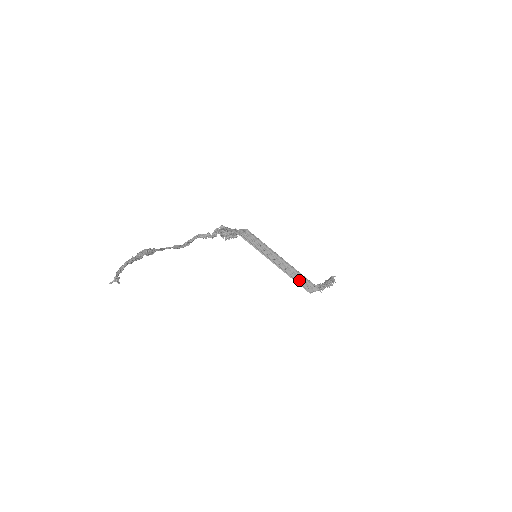
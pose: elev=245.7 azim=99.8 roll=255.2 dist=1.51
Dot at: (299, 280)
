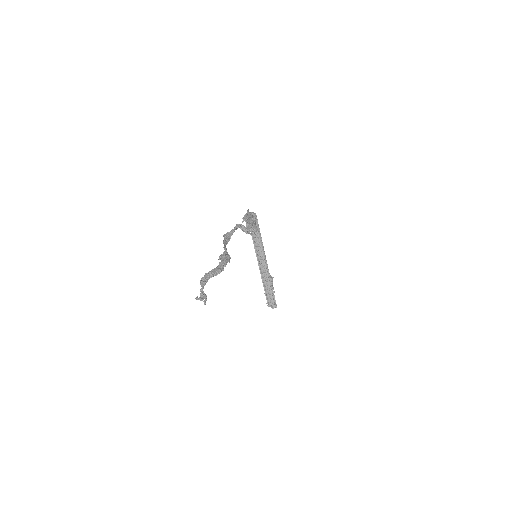
Dot at: (268, 291)
